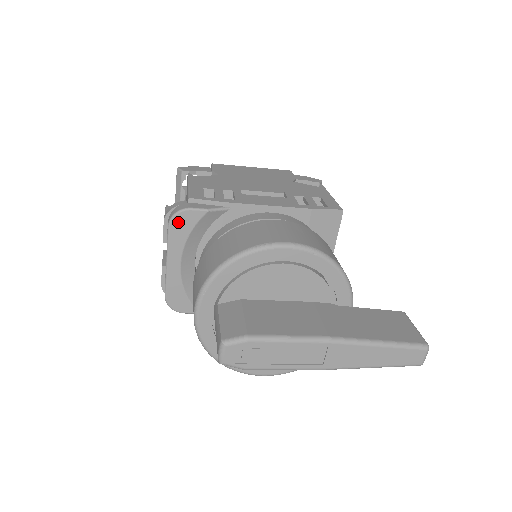
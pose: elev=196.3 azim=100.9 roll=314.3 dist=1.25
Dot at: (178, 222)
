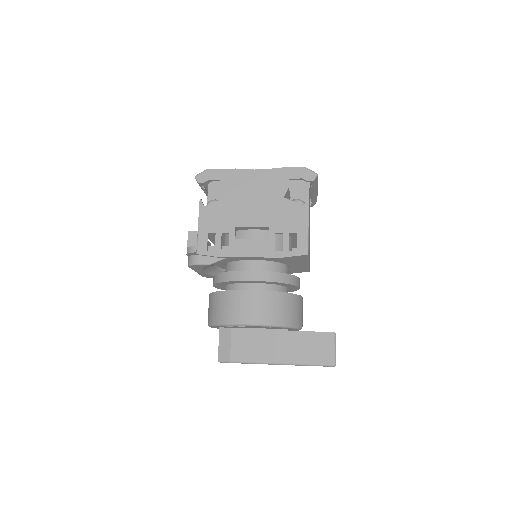
Dot at: (193, 267)
